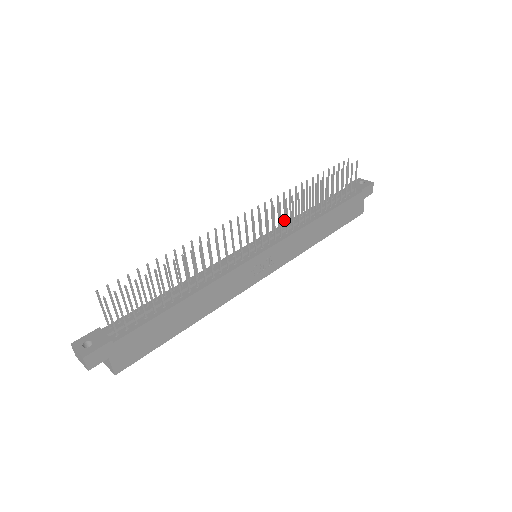
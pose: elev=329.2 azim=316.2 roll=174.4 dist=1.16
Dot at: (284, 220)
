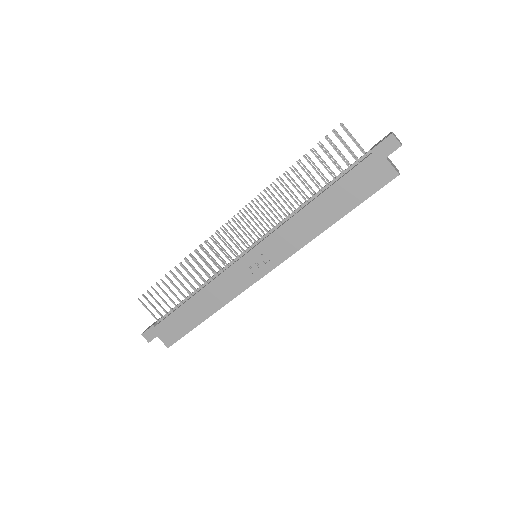
Dot at: (279, 216)
